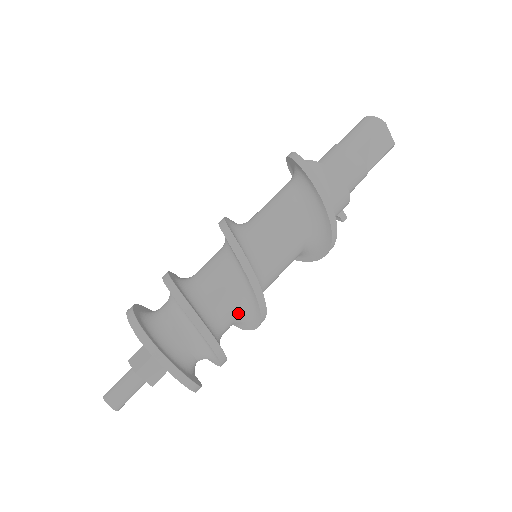
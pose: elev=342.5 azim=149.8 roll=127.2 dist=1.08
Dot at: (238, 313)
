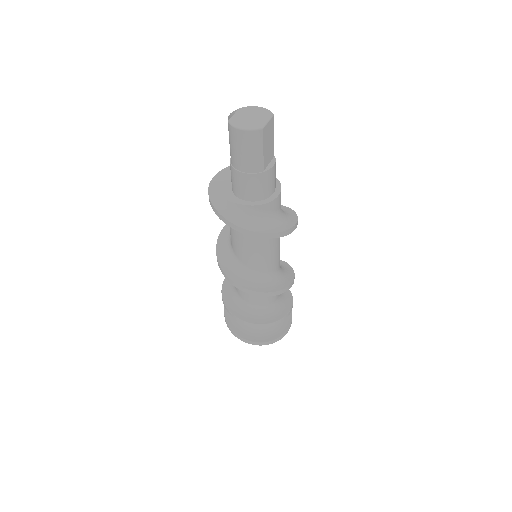
Dot at: occluded
